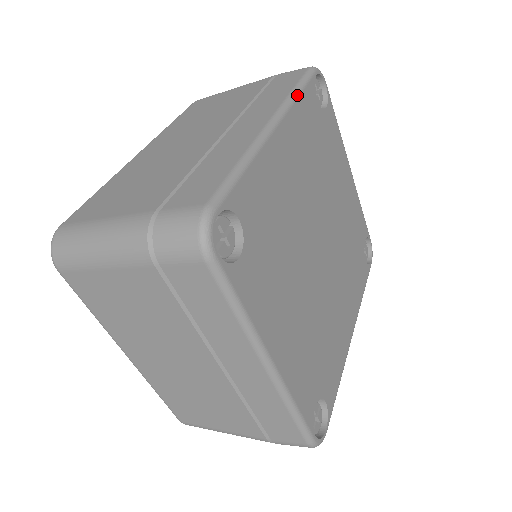
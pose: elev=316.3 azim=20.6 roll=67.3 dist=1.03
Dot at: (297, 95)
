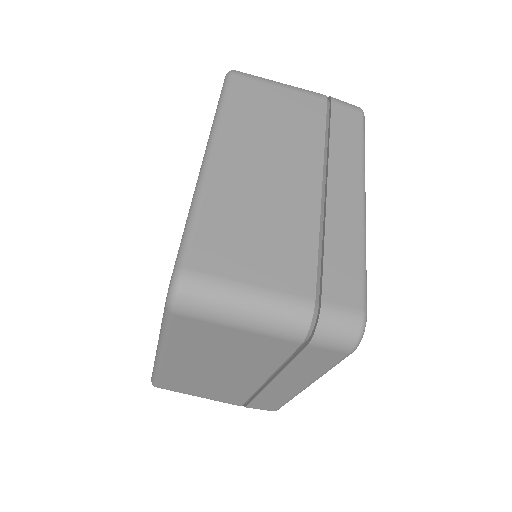
Dot at: occluded
